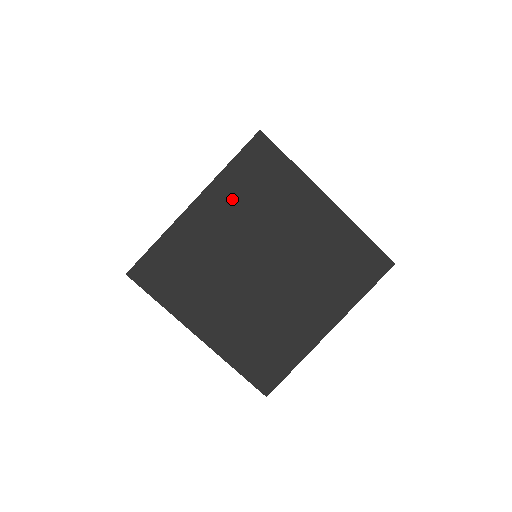
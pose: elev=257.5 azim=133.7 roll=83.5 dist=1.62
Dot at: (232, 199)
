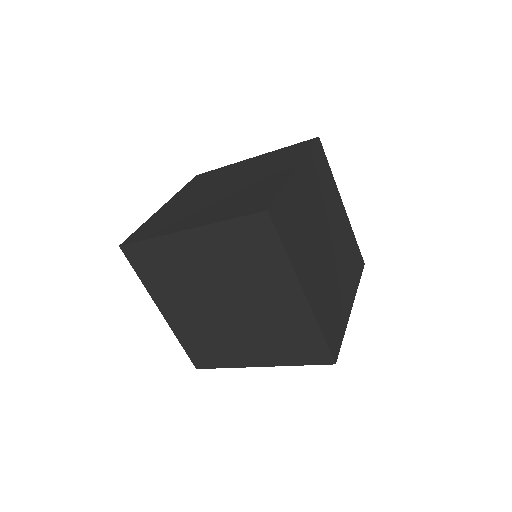
Dot at: (219, 246)
